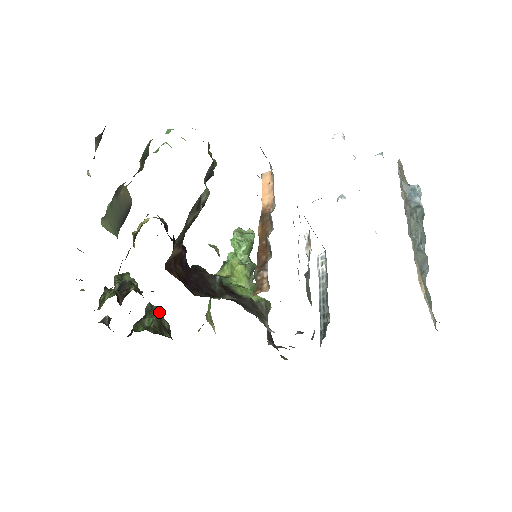
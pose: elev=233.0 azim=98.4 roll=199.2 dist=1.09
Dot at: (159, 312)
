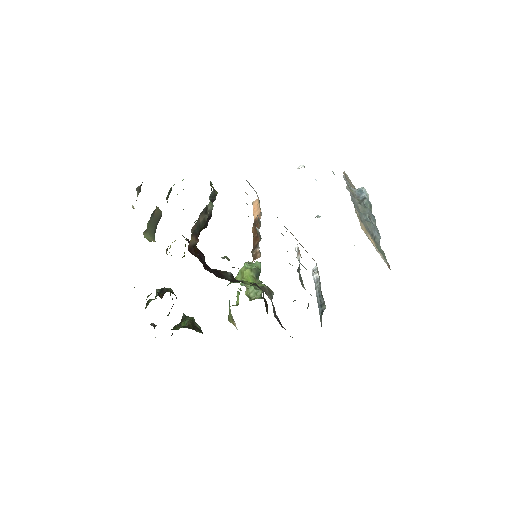
Dot at: (192, 318)
